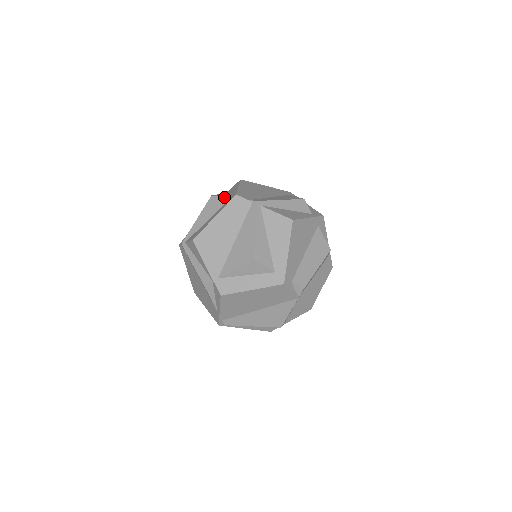
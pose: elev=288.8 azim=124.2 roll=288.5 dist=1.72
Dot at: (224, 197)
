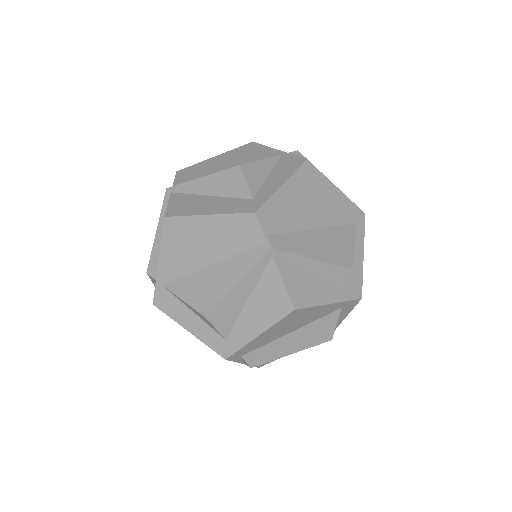
Dot at: (248, 188)
